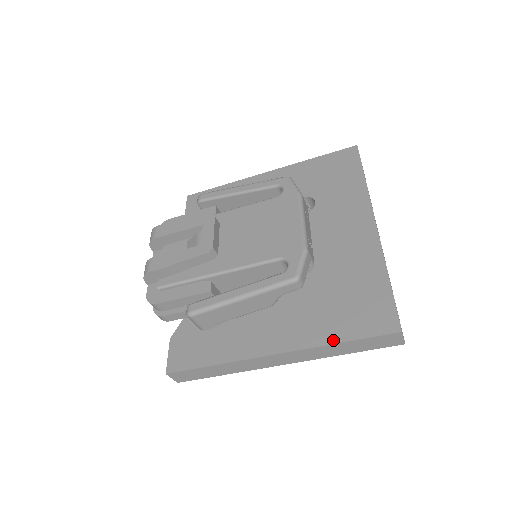
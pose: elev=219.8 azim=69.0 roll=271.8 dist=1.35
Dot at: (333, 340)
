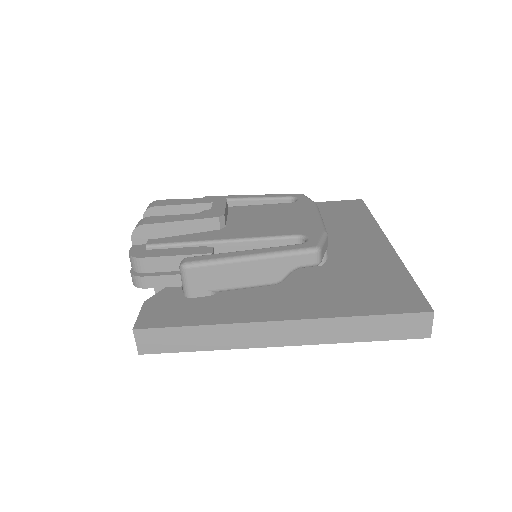
Dot at: (354, 313)
